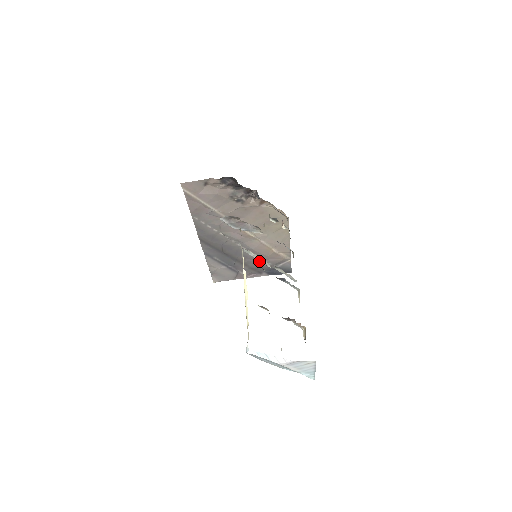
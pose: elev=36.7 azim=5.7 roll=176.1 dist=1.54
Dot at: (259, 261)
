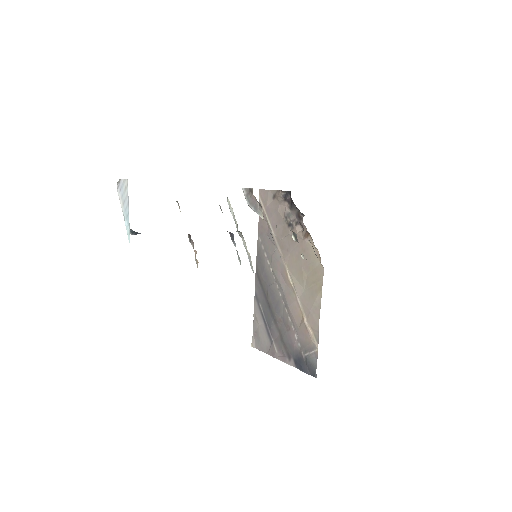
Dot at: (291, 333)
